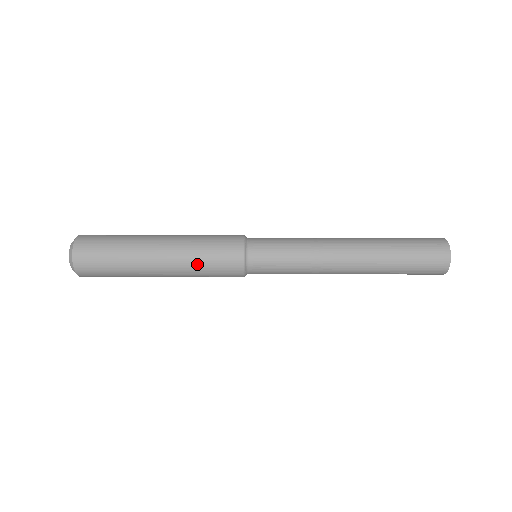
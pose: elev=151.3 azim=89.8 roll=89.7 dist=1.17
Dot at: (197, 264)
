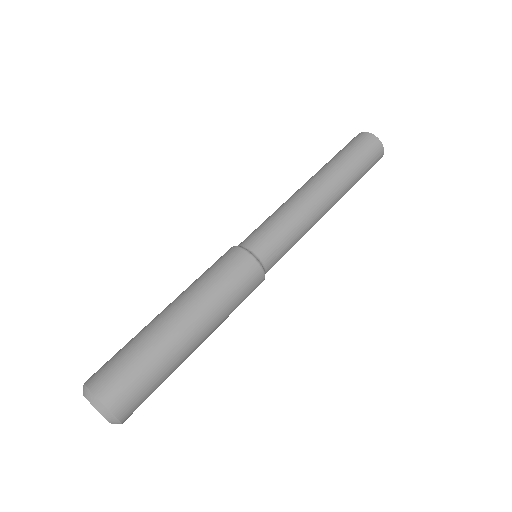
Dot at: (222, 296)
